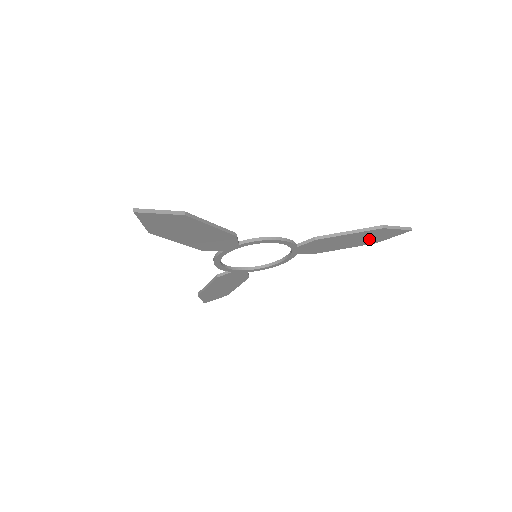
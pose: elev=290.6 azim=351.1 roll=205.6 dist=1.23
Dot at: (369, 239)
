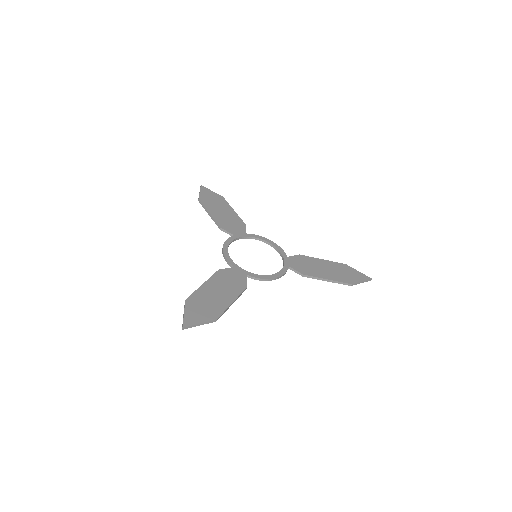
Dot at: (341, 272)
